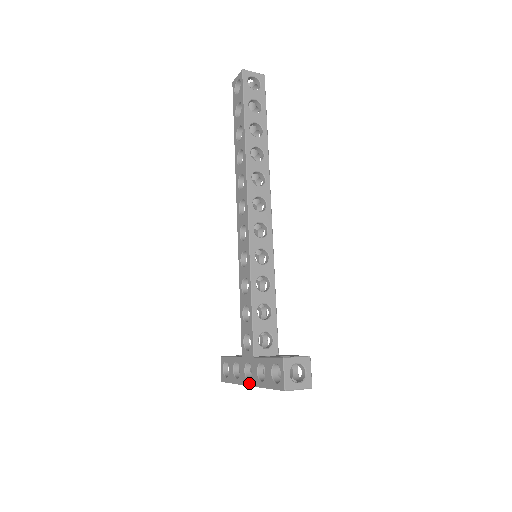
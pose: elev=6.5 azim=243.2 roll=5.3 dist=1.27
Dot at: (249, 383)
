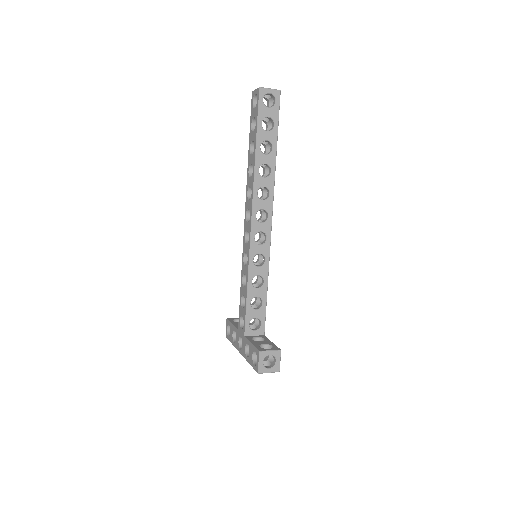
Dot at: (240, 352)
